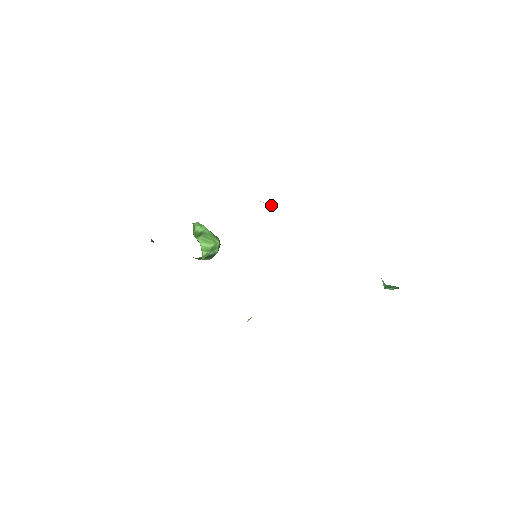
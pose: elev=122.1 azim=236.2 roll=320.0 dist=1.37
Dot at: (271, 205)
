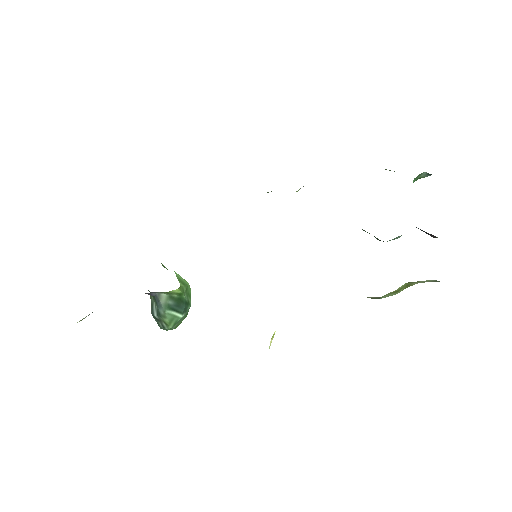
Dot at: occluded
